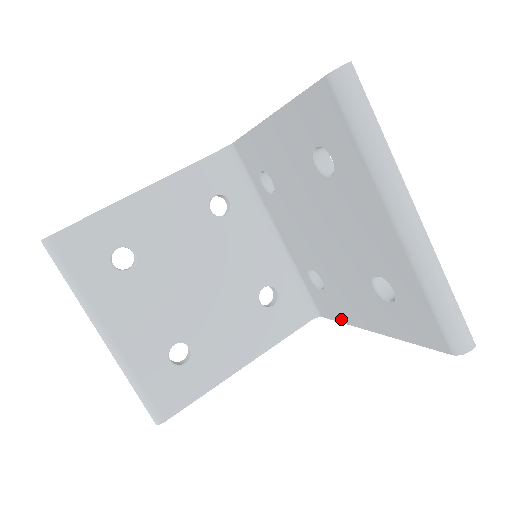
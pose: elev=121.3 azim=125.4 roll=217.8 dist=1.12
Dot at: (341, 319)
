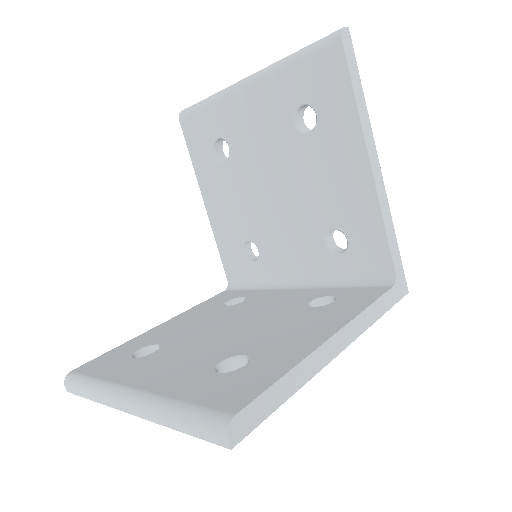
Dot at: (378, 223)
